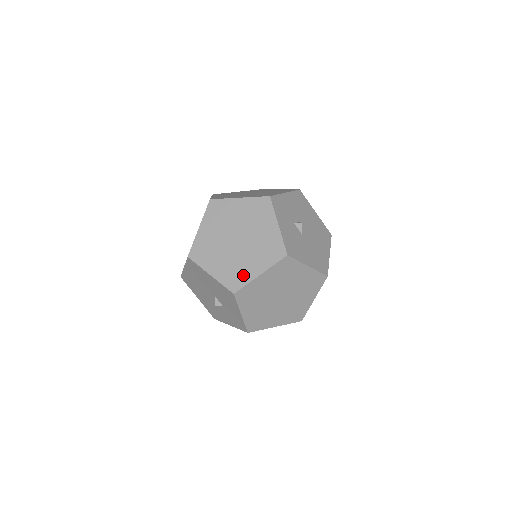
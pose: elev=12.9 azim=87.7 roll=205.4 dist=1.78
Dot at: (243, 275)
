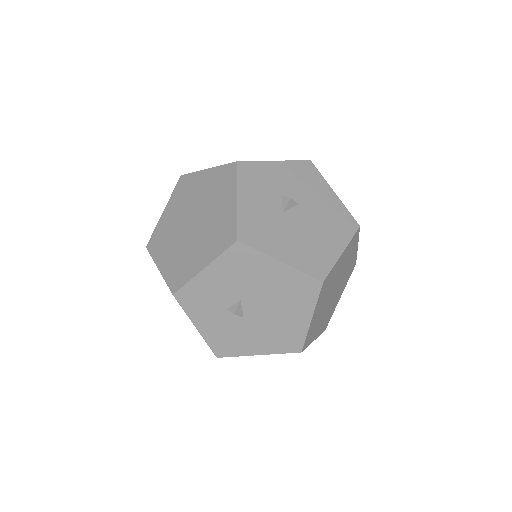
Dot at: occluded
